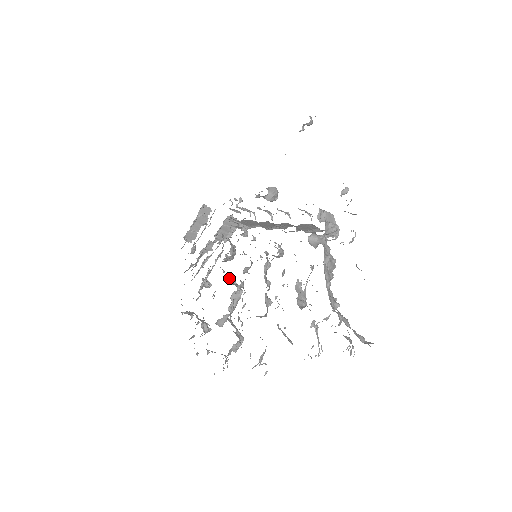
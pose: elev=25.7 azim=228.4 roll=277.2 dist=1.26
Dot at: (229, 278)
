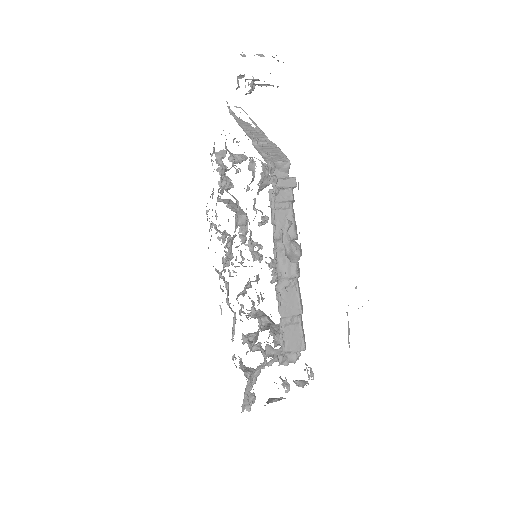
Dot at: (240, 218)
